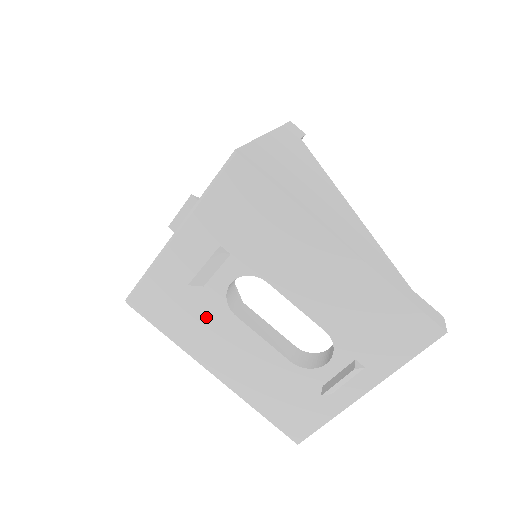
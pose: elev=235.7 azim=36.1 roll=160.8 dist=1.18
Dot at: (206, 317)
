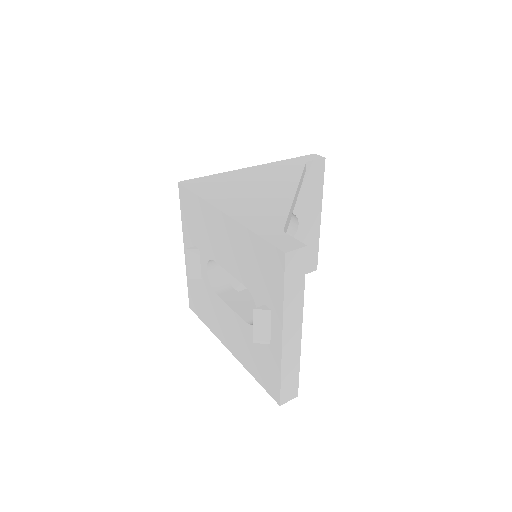
Dot at: (210, 302)
